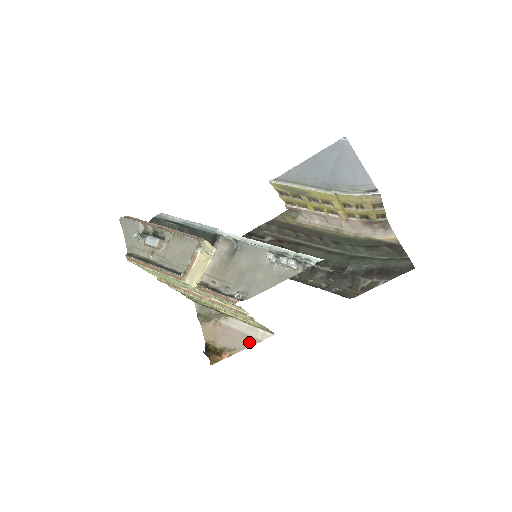
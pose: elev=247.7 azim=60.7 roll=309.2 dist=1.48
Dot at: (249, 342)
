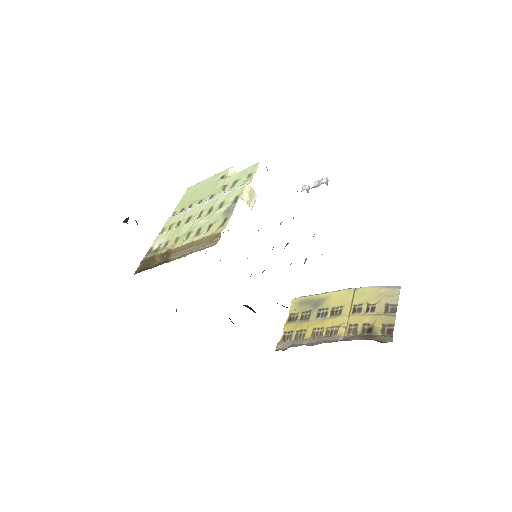
Dot at: occluded
